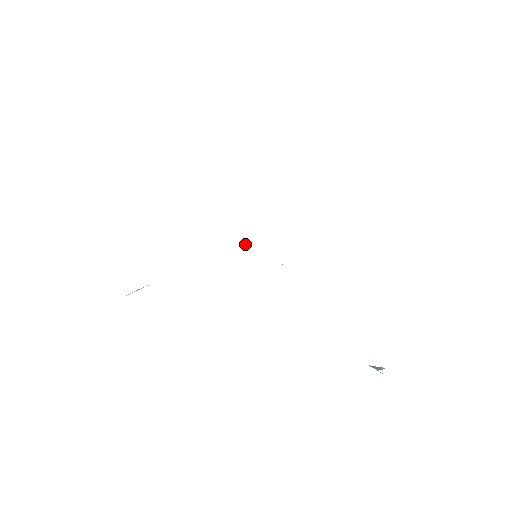
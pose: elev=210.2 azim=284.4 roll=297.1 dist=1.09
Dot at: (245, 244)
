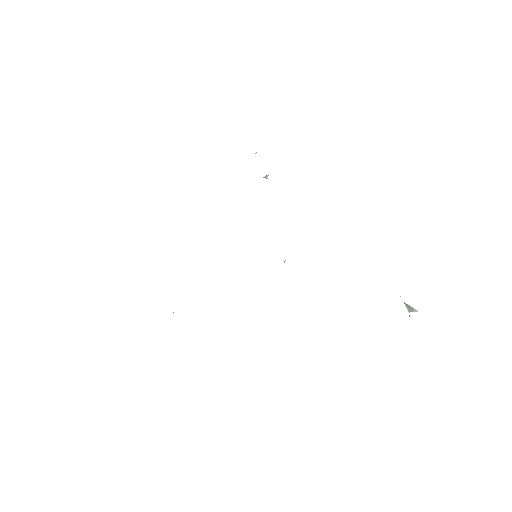
Dot at: (264, 177)
